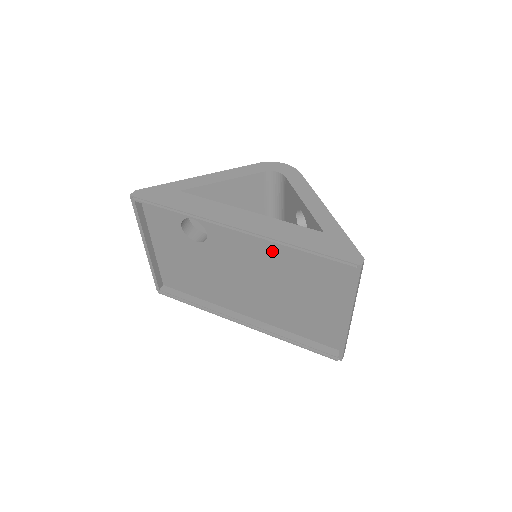
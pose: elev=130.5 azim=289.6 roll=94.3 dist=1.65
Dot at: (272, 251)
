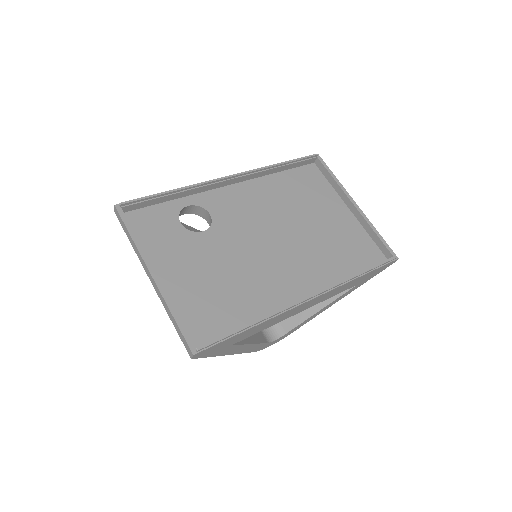
Dot at: (267, 193)
